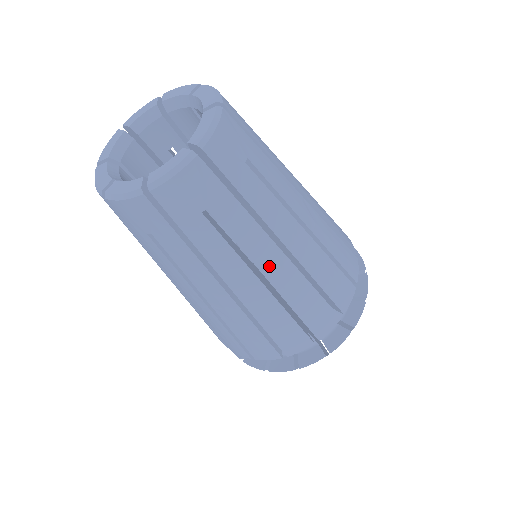
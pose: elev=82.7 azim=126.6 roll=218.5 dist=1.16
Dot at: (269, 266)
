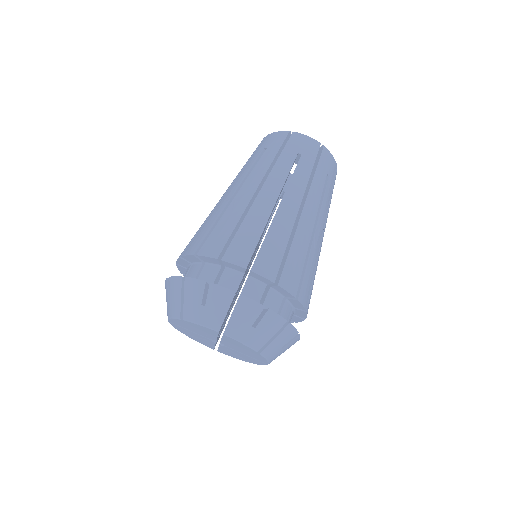
Dot at: (288, 201)
